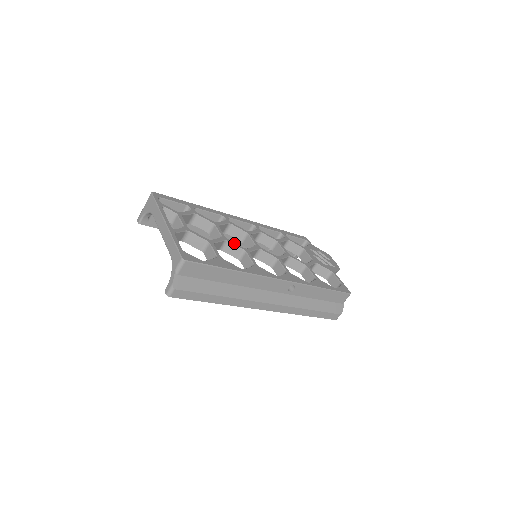
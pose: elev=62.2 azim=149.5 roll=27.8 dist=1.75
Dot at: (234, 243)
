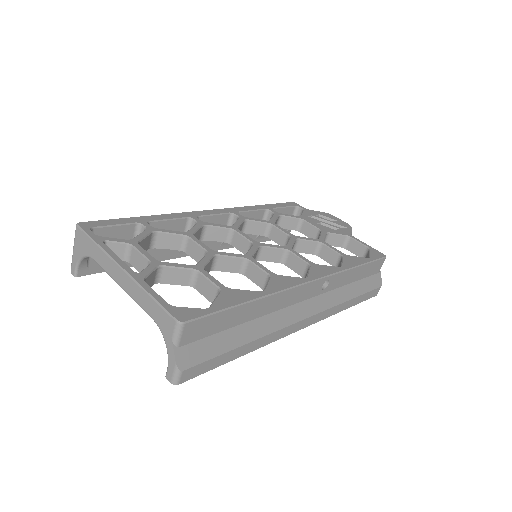
Dot at: (227, 253)
